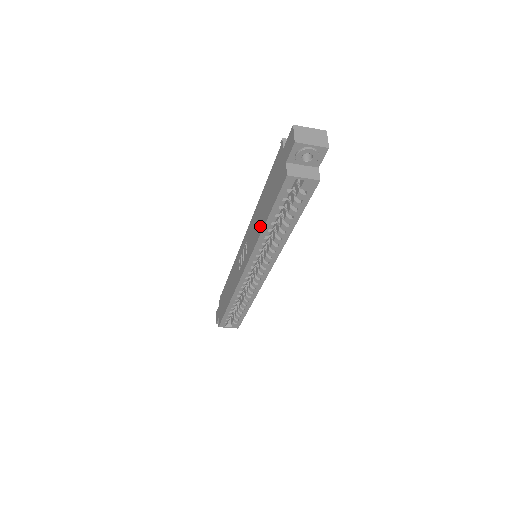
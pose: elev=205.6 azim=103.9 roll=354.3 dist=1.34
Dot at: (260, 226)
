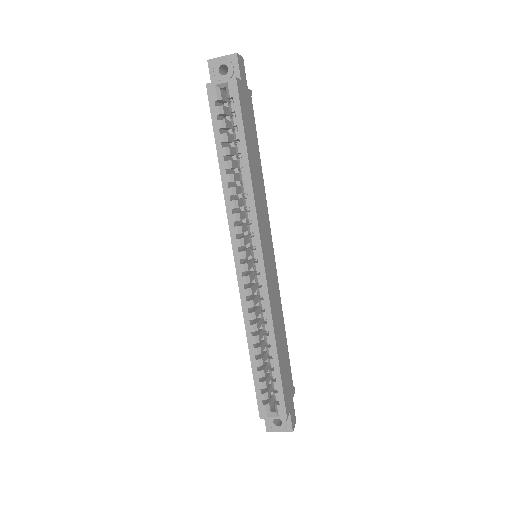
Dot at: occluded
